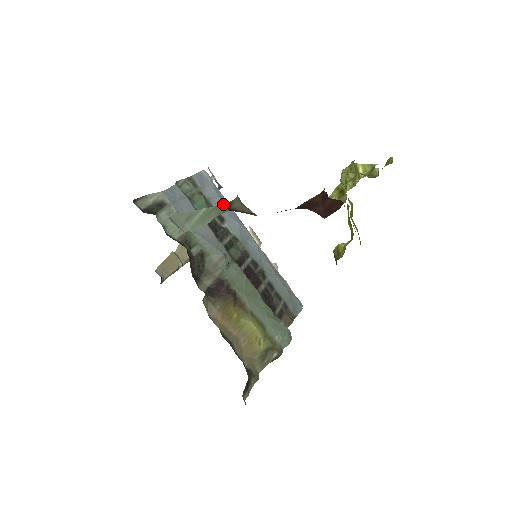
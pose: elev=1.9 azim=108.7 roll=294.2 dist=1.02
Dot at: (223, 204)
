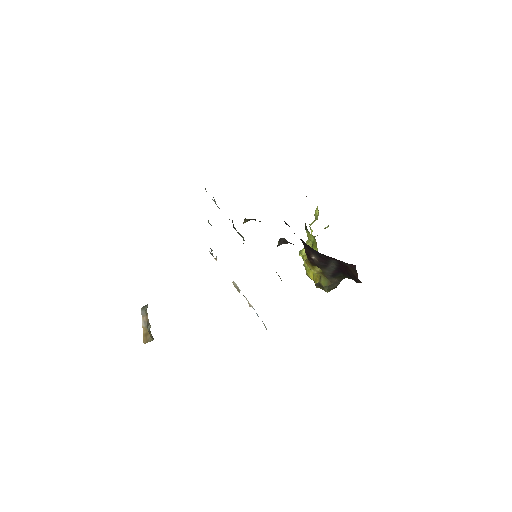
Dot at: occluded
